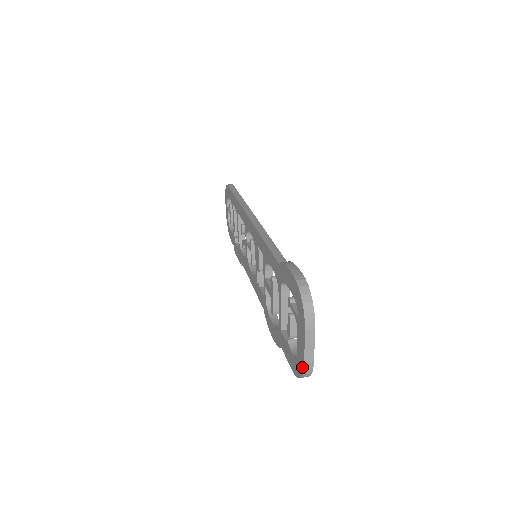
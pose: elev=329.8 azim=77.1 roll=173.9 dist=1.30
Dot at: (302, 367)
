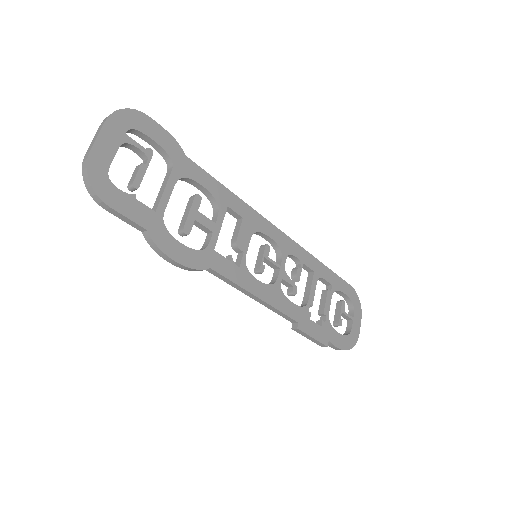
Dot at: occluded
